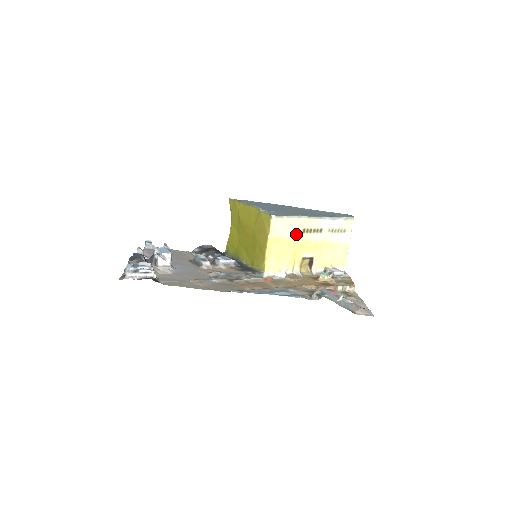
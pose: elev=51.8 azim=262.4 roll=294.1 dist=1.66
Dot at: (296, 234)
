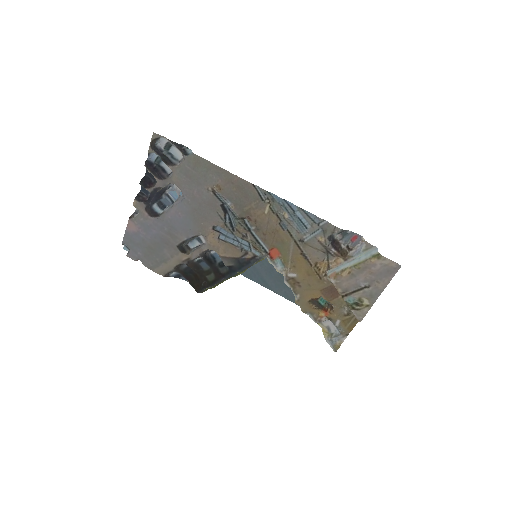
Dot at: occluded
